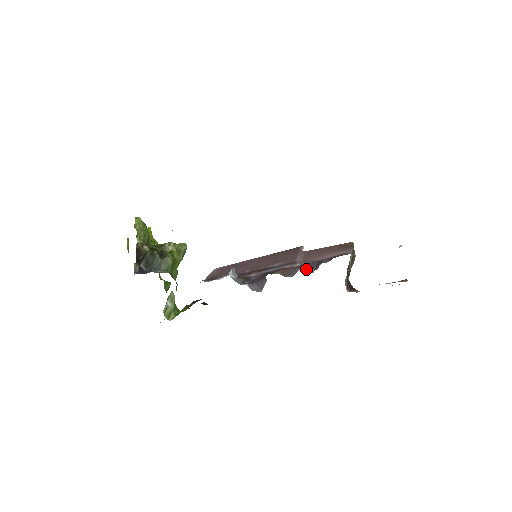
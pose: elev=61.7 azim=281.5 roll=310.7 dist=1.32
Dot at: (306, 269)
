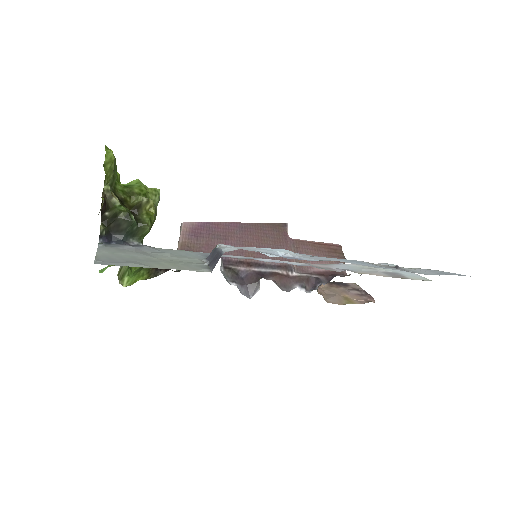
Dot at: (304, 286)
